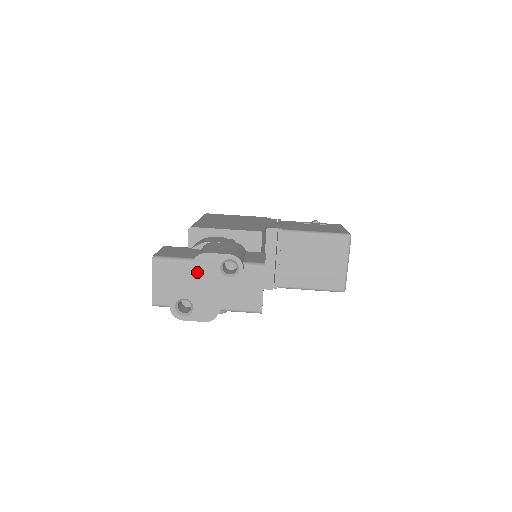
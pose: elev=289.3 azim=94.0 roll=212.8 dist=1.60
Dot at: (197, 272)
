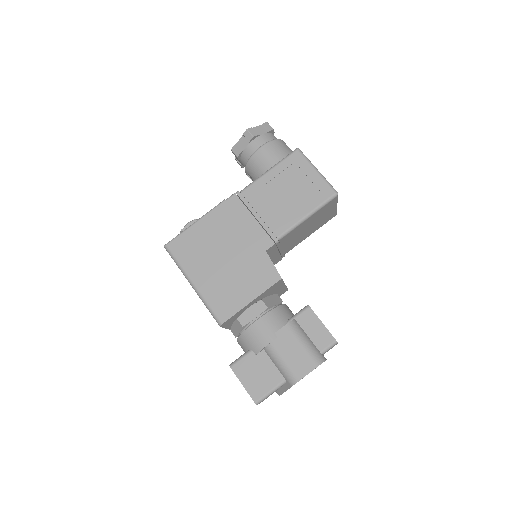
Dot at: occluded
